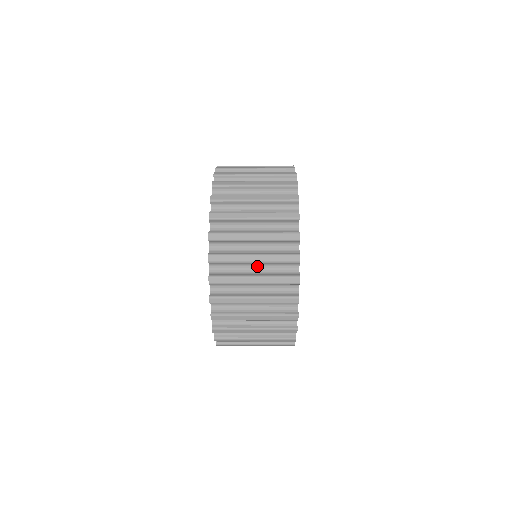
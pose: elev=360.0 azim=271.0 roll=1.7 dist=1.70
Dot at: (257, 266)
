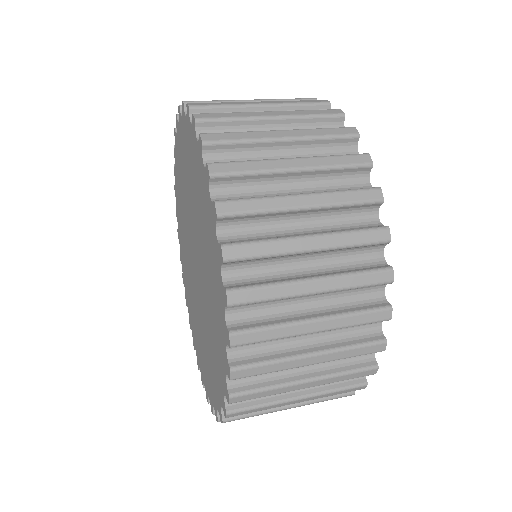
Dot at: occluded
